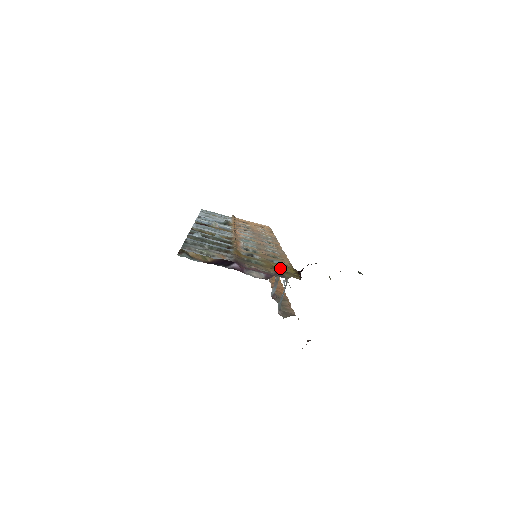
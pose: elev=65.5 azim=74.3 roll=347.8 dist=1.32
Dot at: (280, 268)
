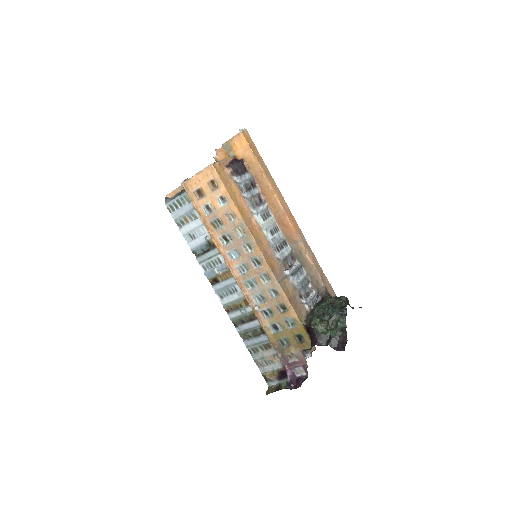
Dot at: (298, 335)
